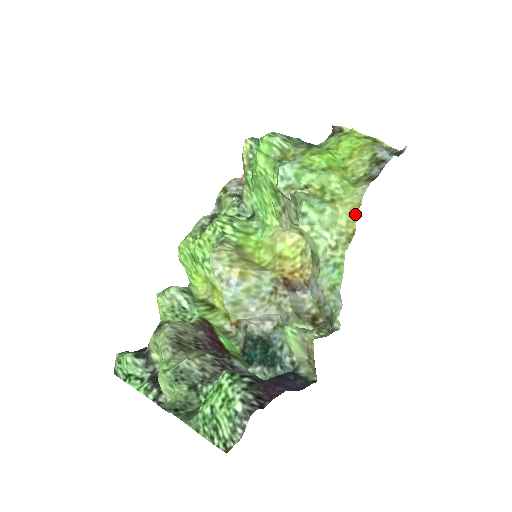
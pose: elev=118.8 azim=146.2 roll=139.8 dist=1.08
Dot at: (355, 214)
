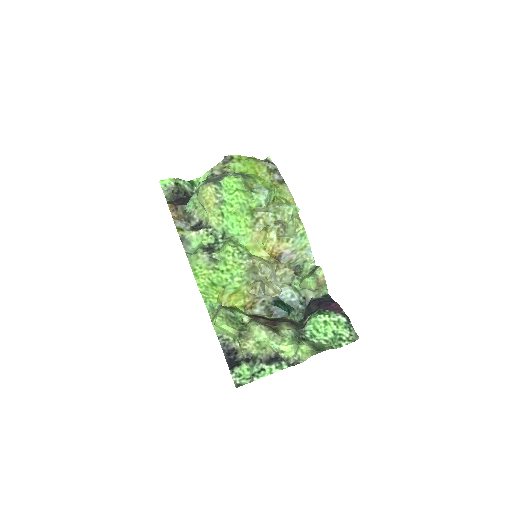
Dot at: (295, 204)
